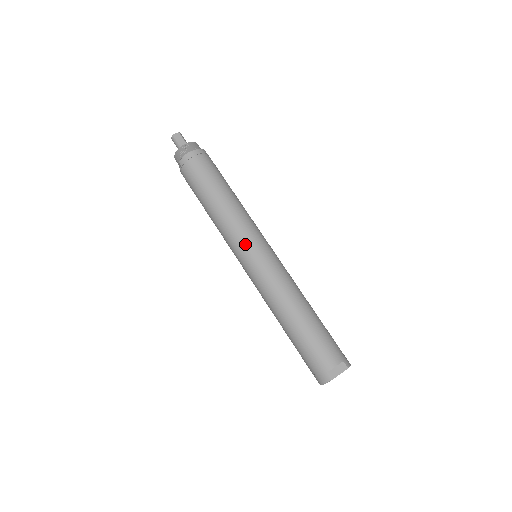
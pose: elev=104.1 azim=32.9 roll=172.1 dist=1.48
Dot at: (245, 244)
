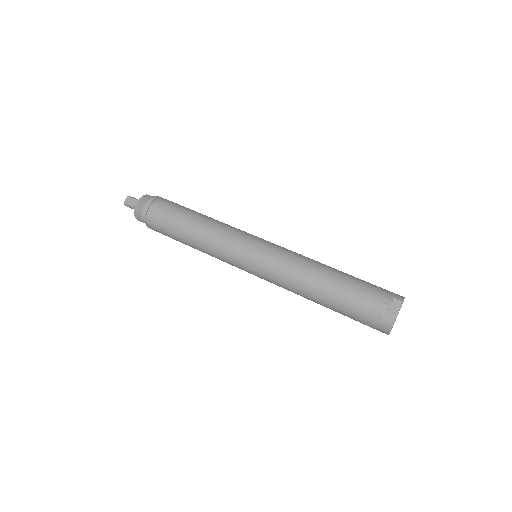
Dot at: (237, 251)
